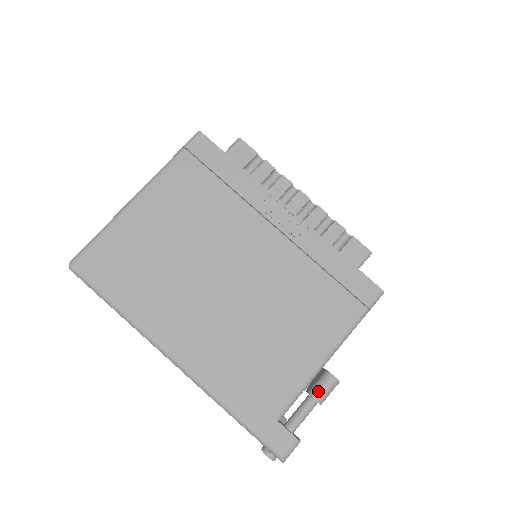
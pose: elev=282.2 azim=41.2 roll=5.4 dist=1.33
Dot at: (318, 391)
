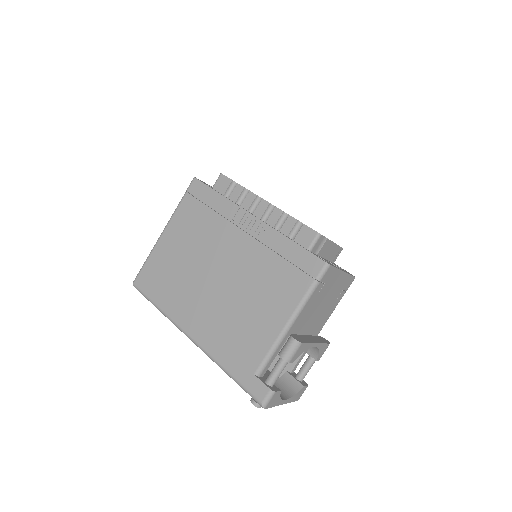
Dot at: (283, 351)
